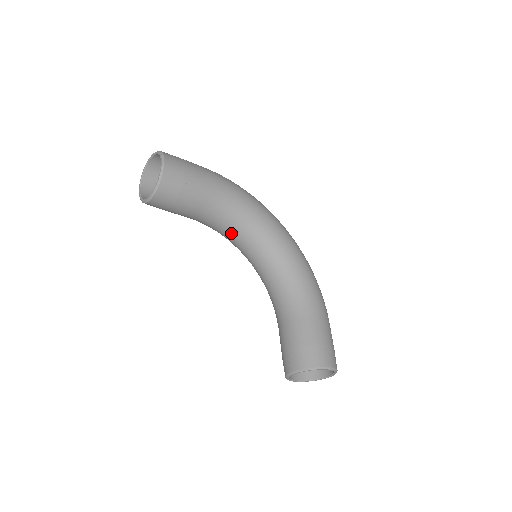
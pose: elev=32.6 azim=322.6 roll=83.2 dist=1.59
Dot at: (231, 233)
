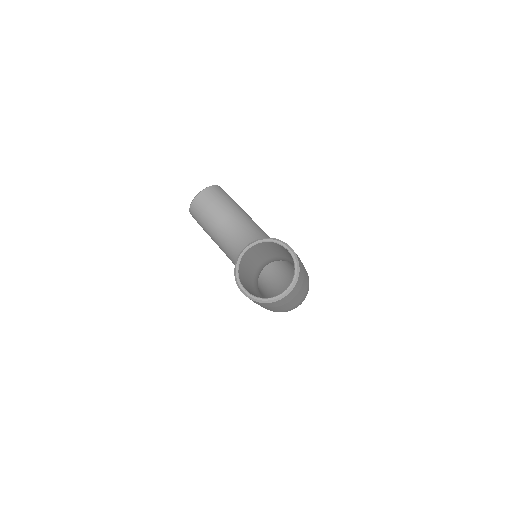
Dot at: (243, 242)
